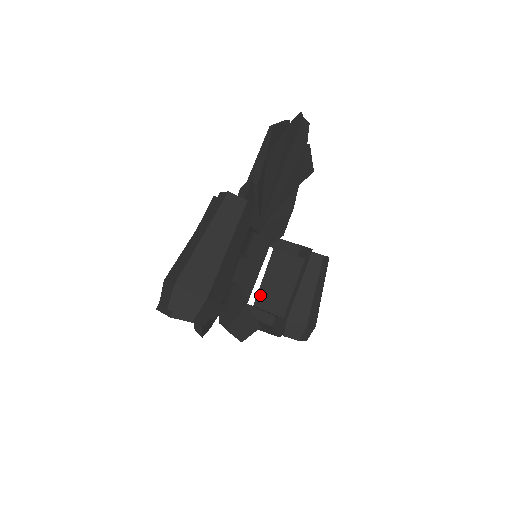
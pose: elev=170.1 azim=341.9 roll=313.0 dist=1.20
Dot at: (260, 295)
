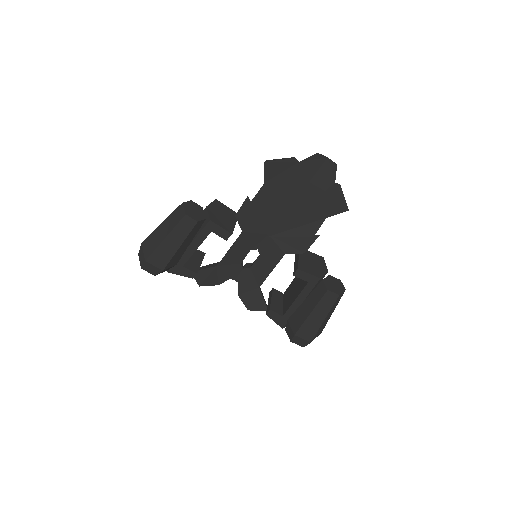
Dot at: (288, 289)
